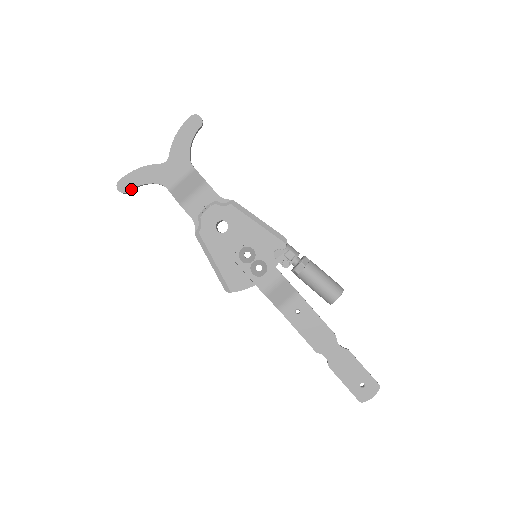
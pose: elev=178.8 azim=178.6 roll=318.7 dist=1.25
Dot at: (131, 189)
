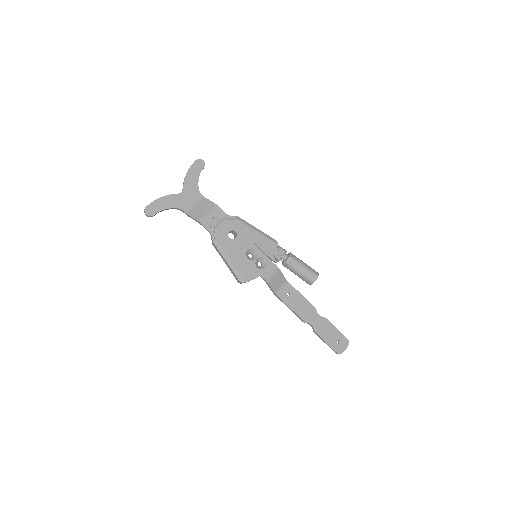
Dot at: (156, 213)
